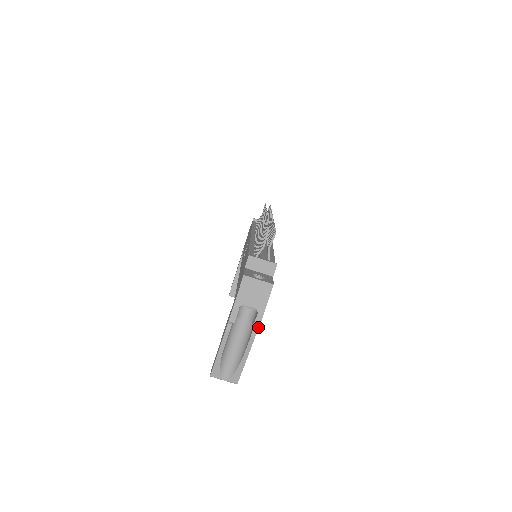
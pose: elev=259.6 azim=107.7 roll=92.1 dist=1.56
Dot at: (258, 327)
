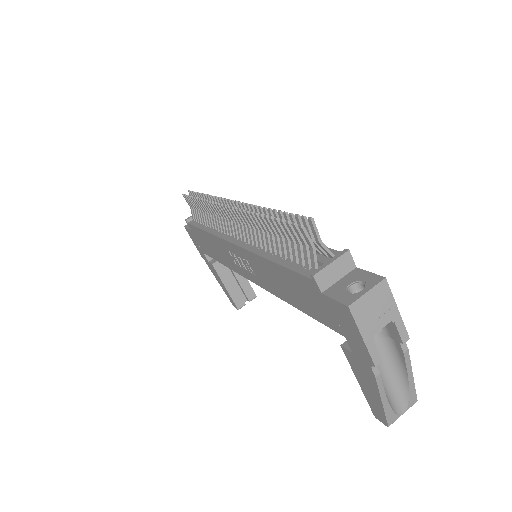
Dot at: (407, 336)
